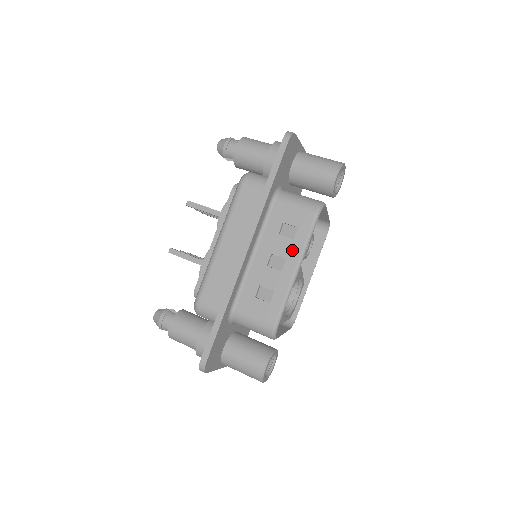
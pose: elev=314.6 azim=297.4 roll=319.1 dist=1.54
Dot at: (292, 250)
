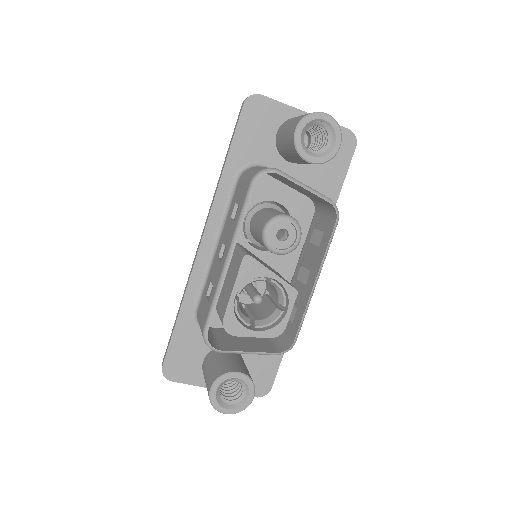
Dot at: (231, 234)
